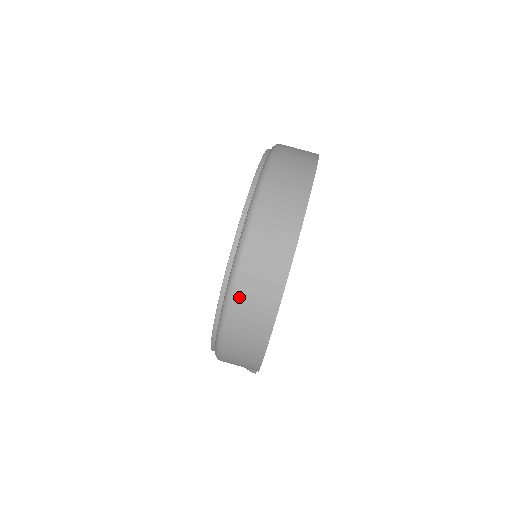
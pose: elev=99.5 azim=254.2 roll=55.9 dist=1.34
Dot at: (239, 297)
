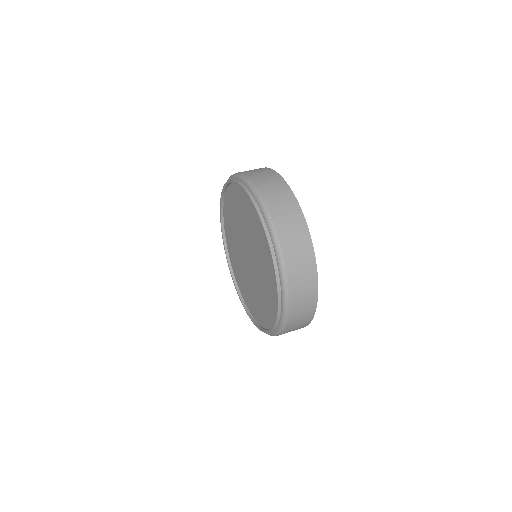
Dot at: (293, 297)
